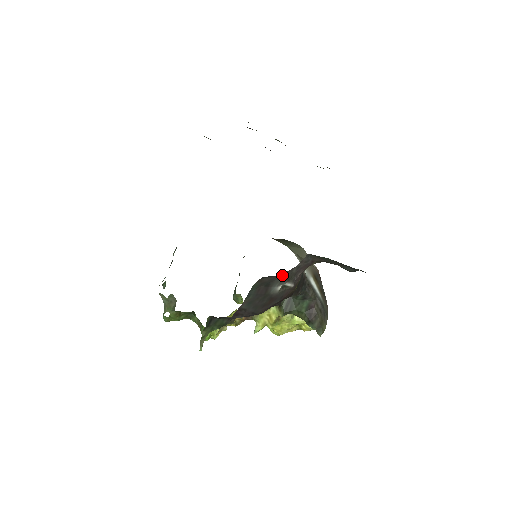
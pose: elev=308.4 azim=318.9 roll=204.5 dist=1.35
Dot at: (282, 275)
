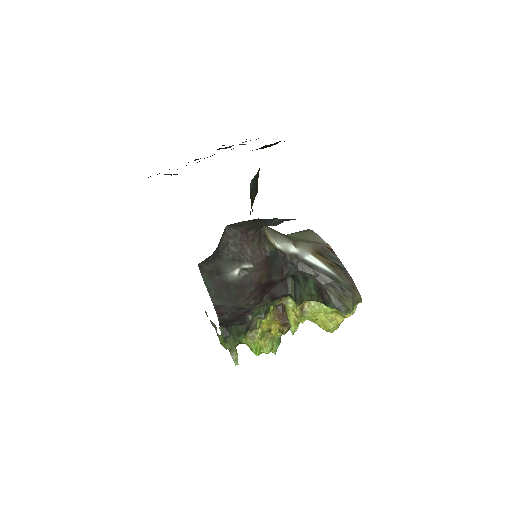
Dot at: (220, 258)
